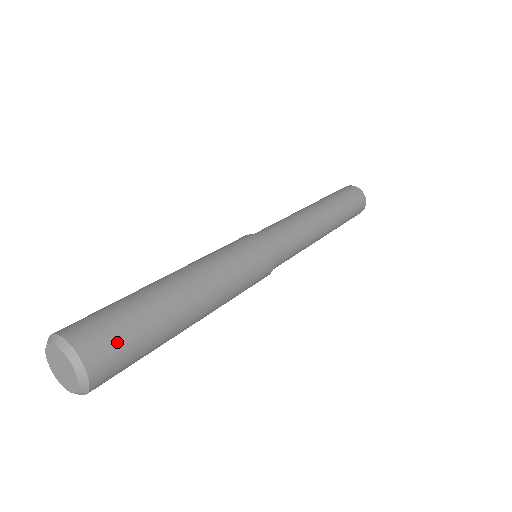
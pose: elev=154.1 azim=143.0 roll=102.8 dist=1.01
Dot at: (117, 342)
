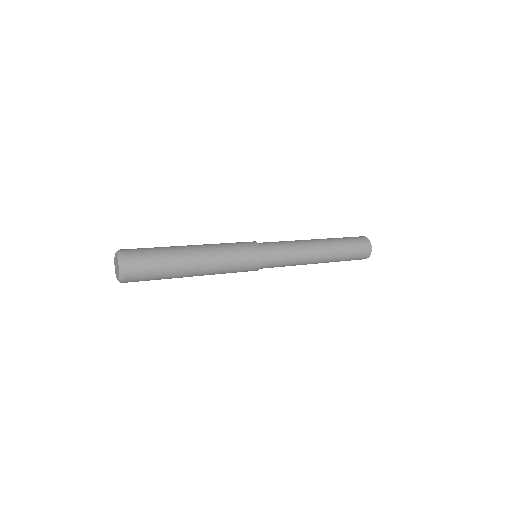
Dot at: (143, 274)
